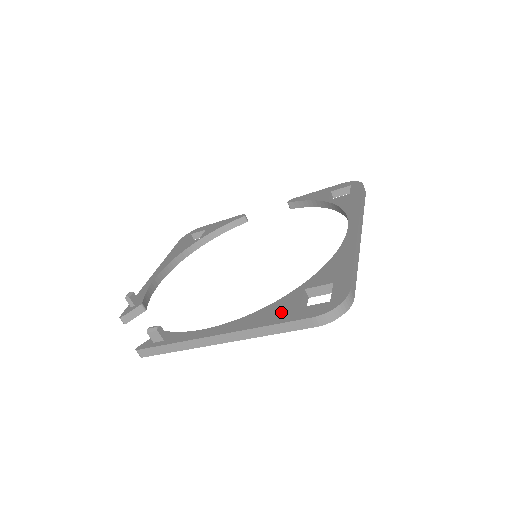
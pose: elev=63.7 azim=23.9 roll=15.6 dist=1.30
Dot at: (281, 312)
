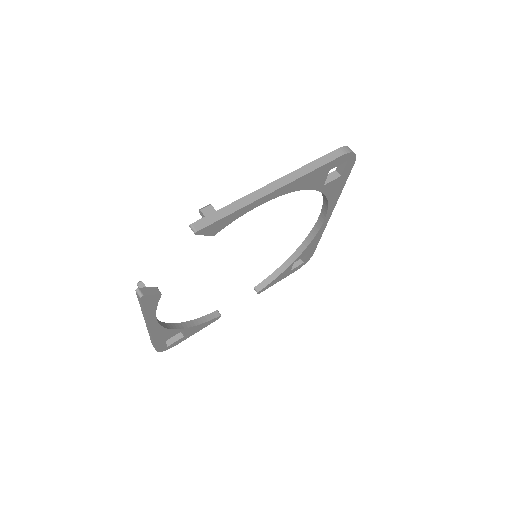
Dot at: occluded
